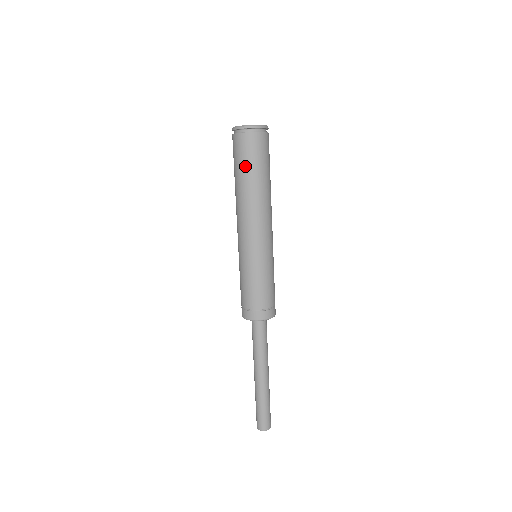
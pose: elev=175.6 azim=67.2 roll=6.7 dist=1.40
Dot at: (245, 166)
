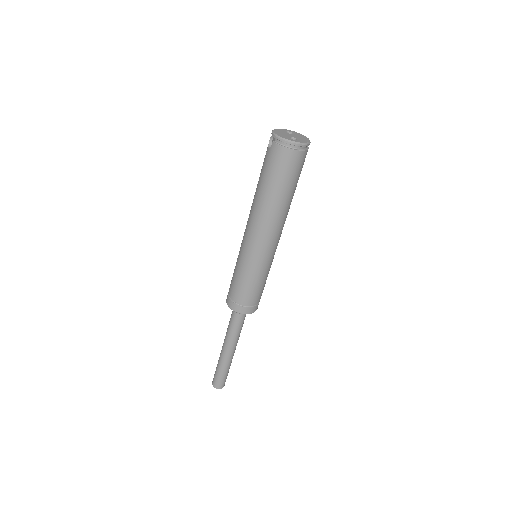
Dot at: (284, 183)
